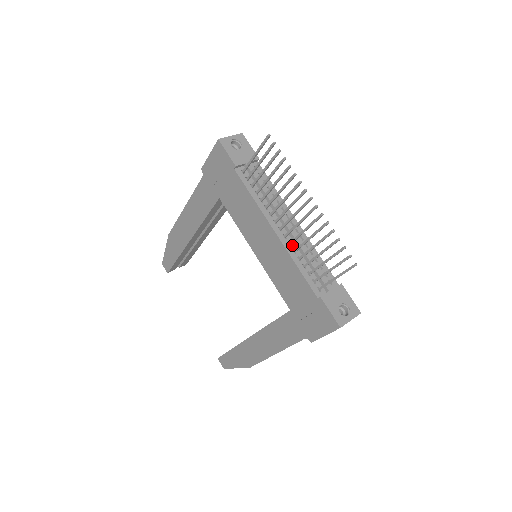
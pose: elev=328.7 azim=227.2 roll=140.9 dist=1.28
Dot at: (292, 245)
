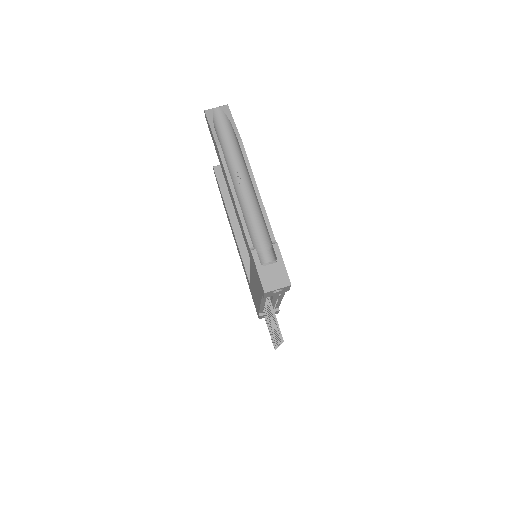
Dot at: occluded
